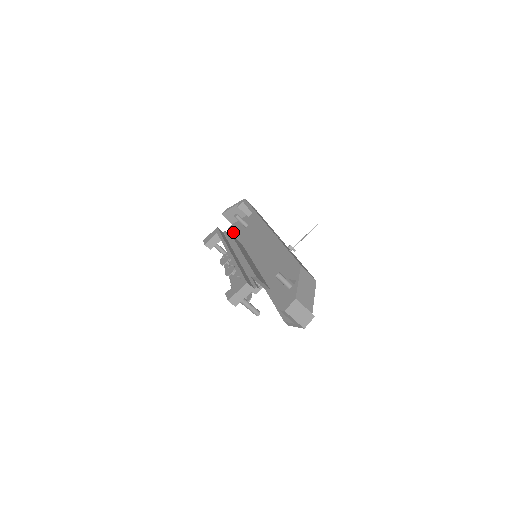
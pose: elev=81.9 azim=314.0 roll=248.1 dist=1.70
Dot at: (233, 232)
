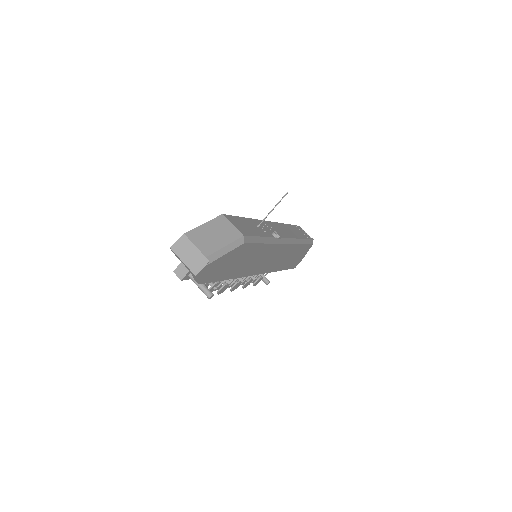
Dot at: occluded
